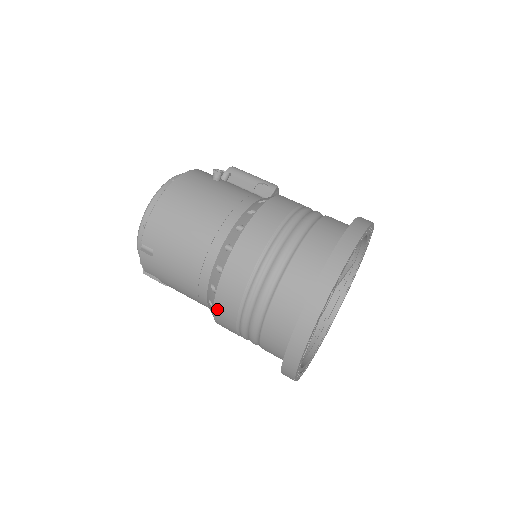
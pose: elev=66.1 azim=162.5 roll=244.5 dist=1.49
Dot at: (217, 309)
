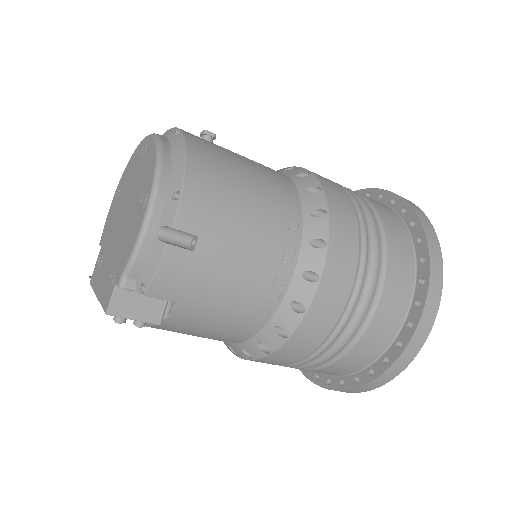
Dot at: (314, 309)
